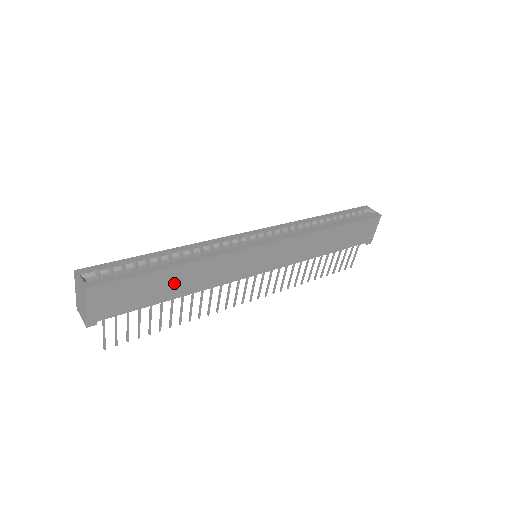
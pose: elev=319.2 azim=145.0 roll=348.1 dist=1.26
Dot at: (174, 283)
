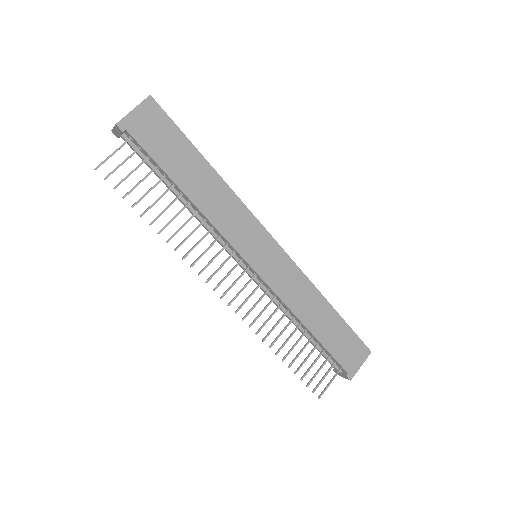
Dot at: (195, 177)
